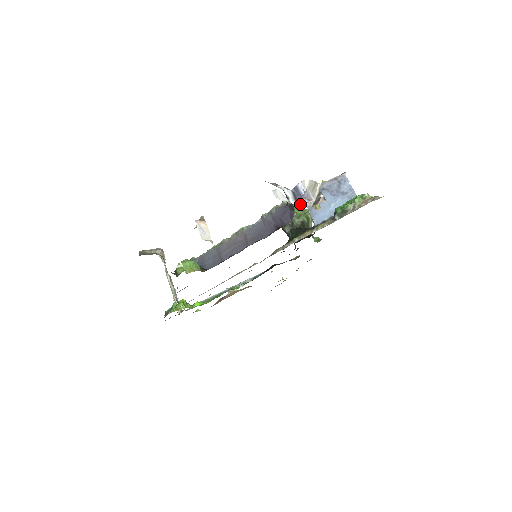
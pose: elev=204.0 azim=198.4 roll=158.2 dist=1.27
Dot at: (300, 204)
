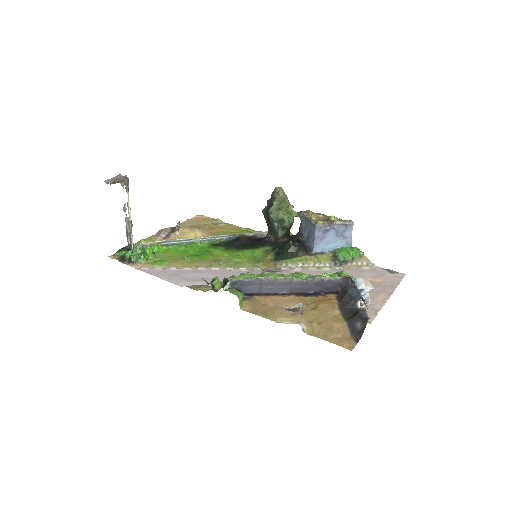
Dot at: (362, 306)
